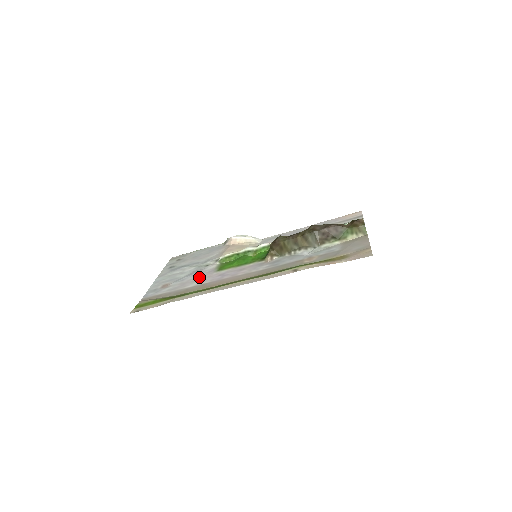
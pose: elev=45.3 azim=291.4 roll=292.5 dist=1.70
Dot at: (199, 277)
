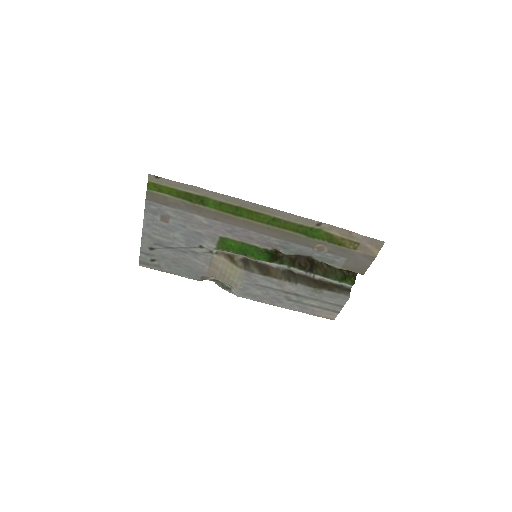
Dot at: (203, 229)
